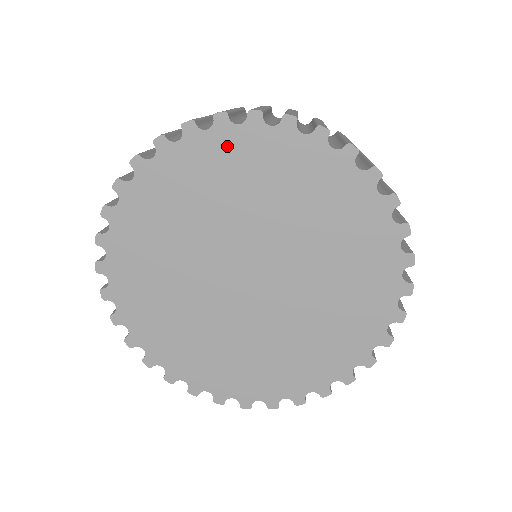
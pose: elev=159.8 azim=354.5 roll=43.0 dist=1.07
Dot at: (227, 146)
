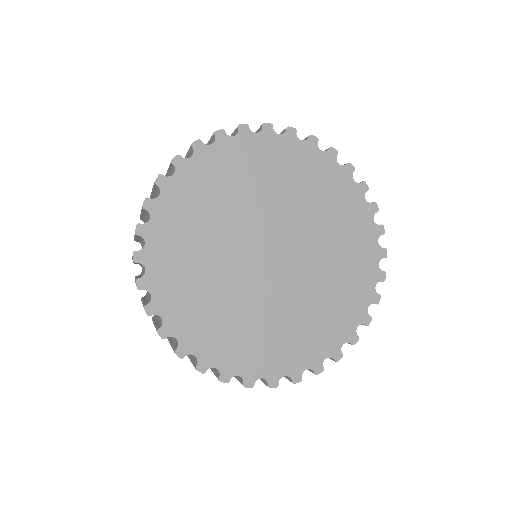
Dot at: (269, 147)
